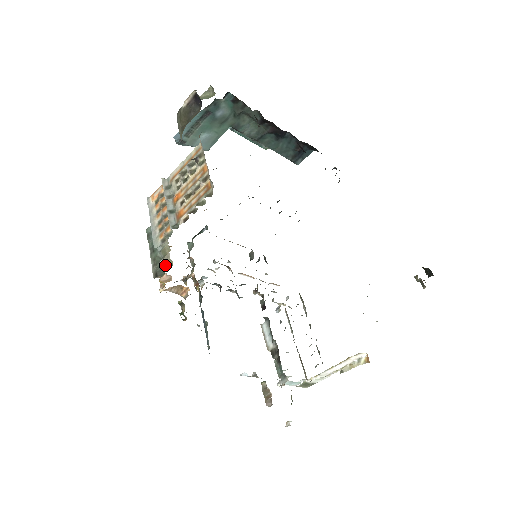
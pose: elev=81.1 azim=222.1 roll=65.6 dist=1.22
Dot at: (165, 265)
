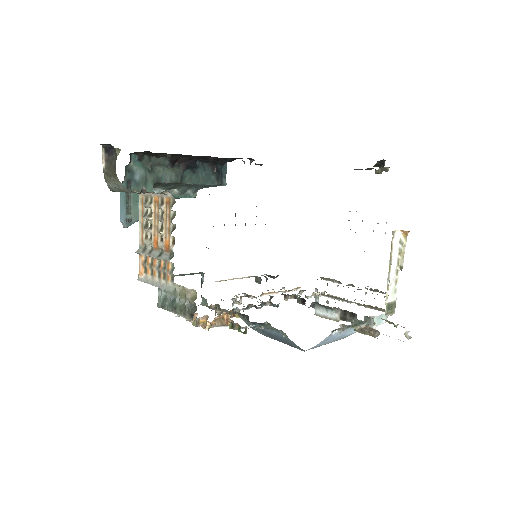
Dot at: (191, 299)
